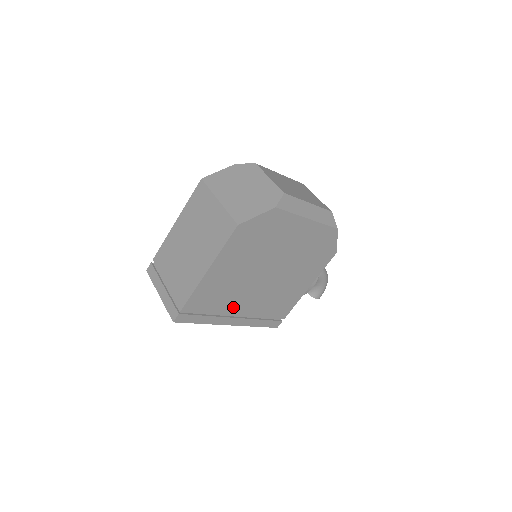
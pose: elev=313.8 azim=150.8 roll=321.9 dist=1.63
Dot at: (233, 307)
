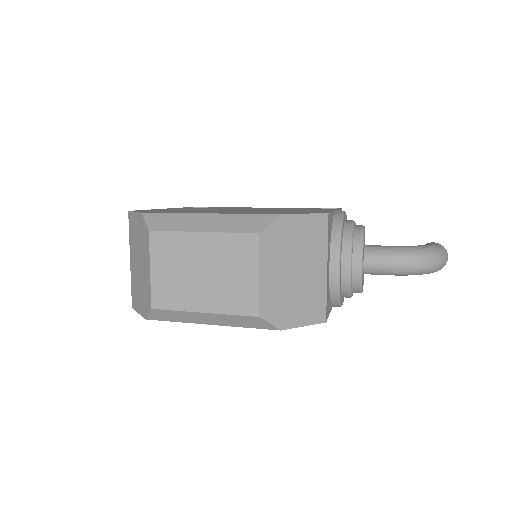
Dot at: occluded
